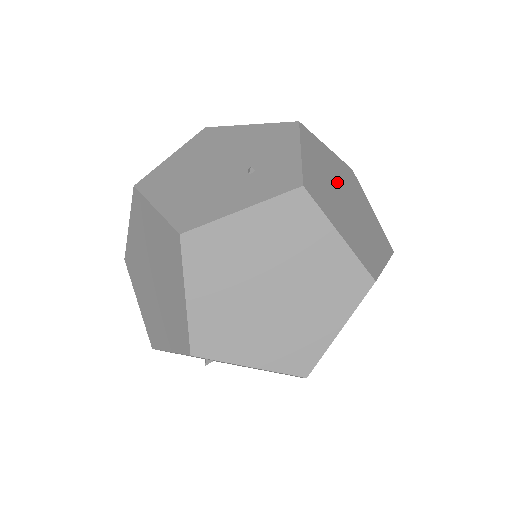
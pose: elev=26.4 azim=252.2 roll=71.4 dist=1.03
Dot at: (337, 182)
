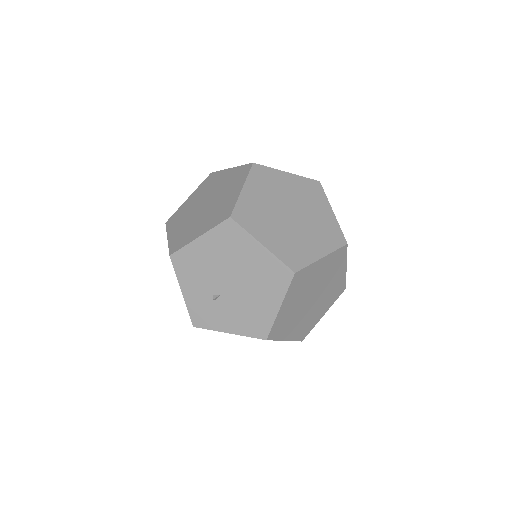
Dot at: occluded
